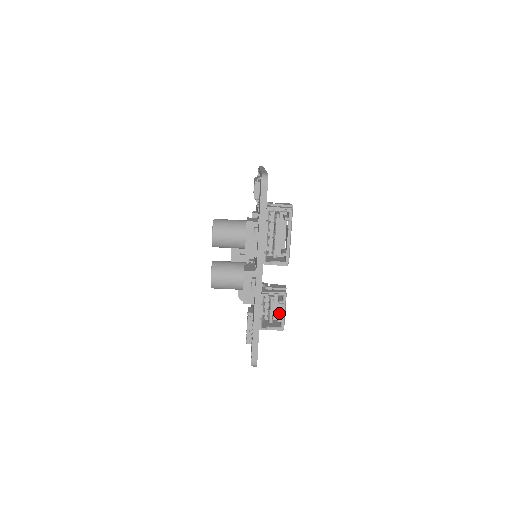
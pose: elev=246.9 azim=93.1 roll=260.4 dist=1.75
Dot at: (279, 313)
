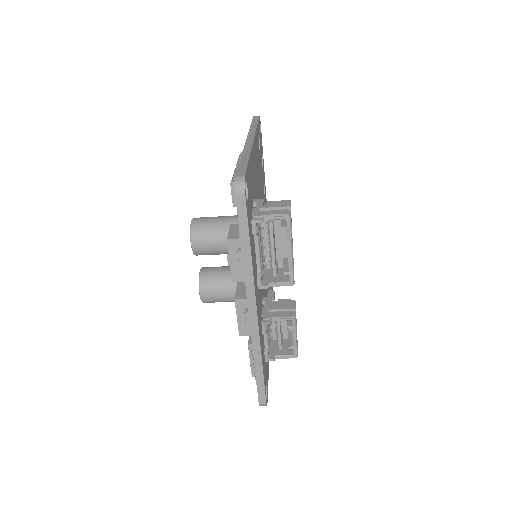
Dot at: (291, 332)
